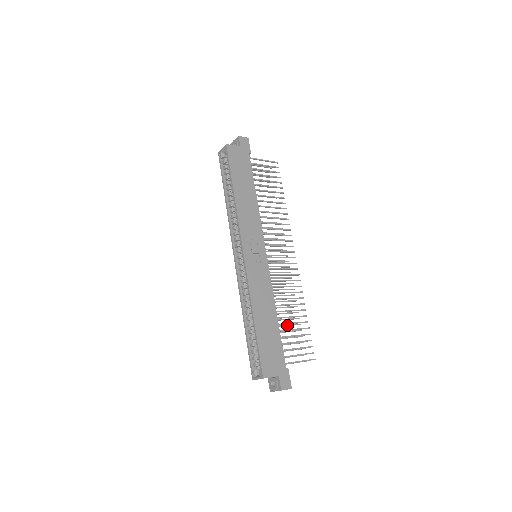
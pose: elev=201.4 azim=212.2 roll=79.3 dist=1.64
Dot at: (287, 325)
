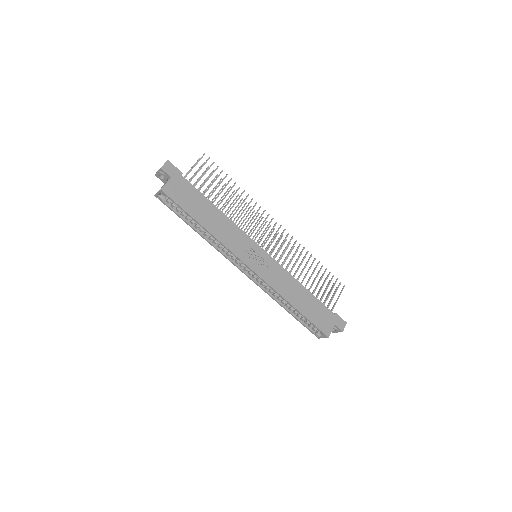
Dot at: occluded
